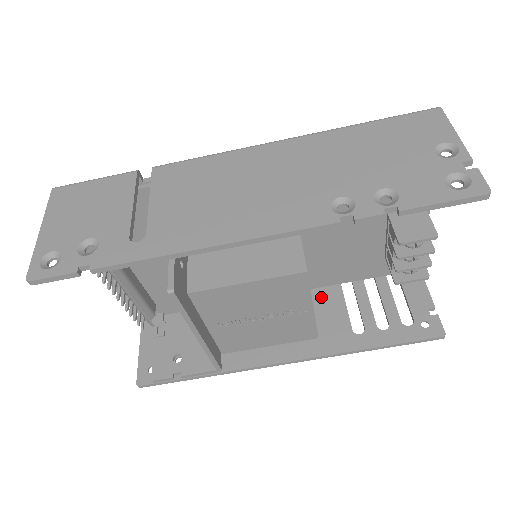
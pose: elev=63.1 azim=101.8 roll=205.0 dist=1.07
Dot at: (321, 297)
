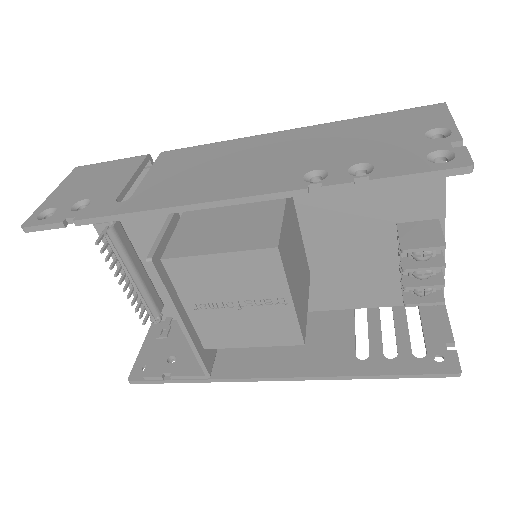
Dot at: (330, 320)
